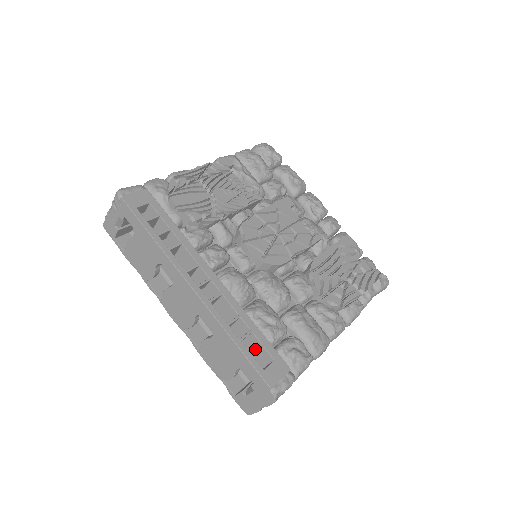
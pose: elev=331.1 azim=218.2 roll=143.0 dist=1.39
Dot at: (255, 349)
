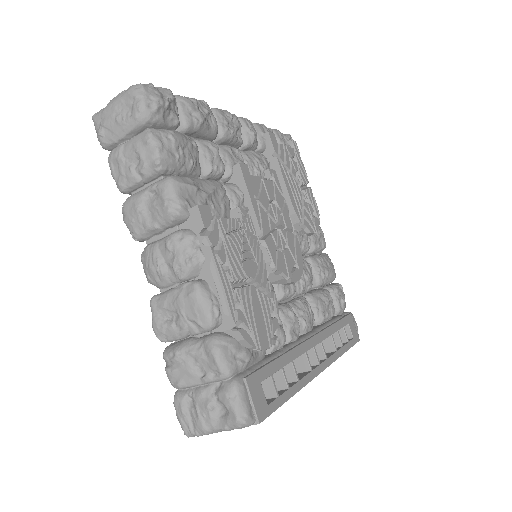
Dot at: occluded
